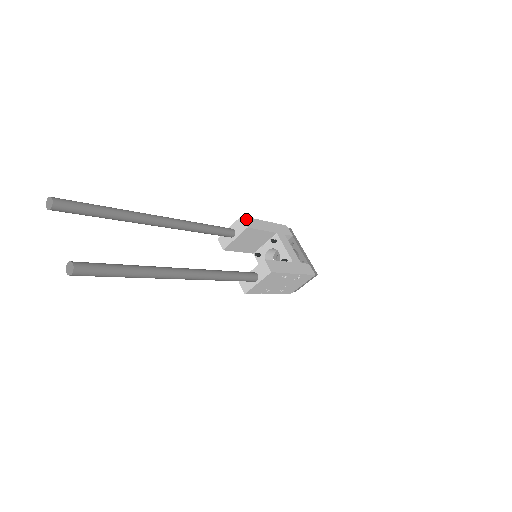
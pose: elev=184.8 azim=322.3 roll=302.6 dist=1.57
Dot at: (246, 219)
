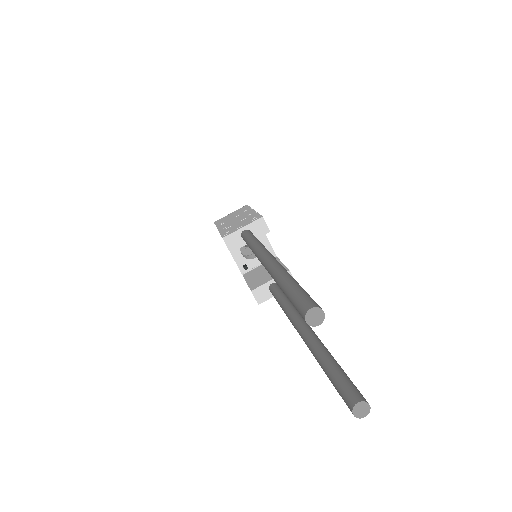
Dot at: (263, 219)
